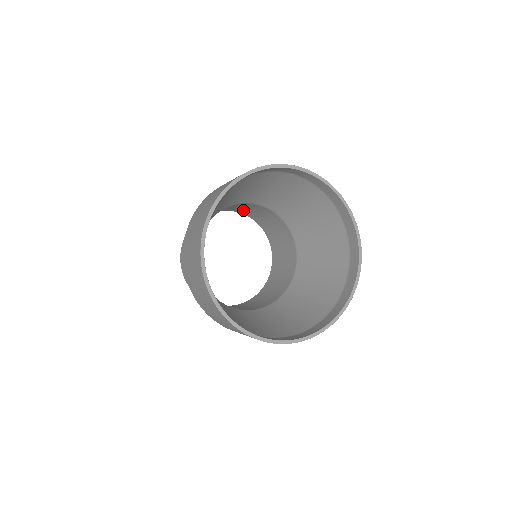
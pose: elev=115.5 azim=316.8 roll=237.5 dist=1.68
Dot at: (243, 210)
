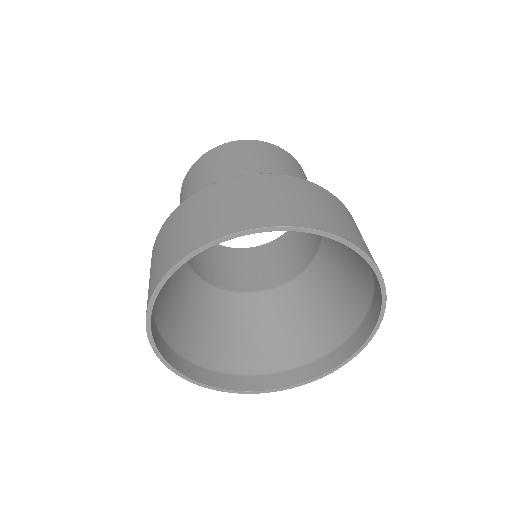
Dot at: occluded
